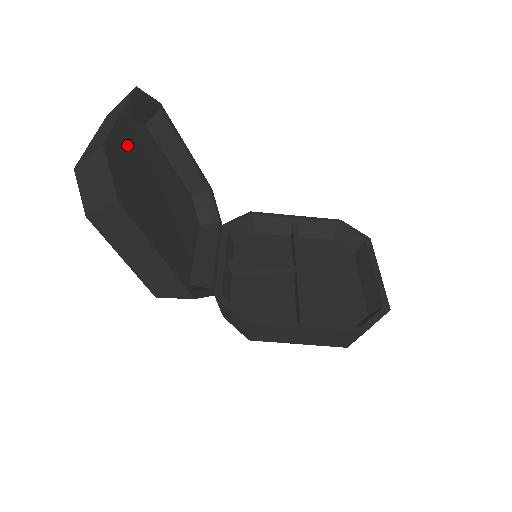
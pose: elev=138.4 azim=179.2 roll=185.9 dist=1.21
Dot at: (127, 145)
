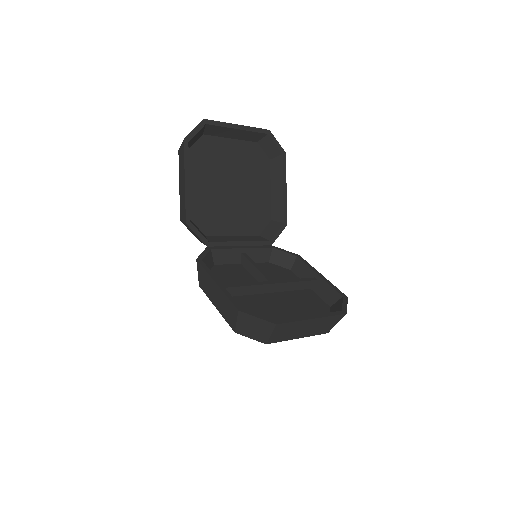
Dot at: (239, 150)
